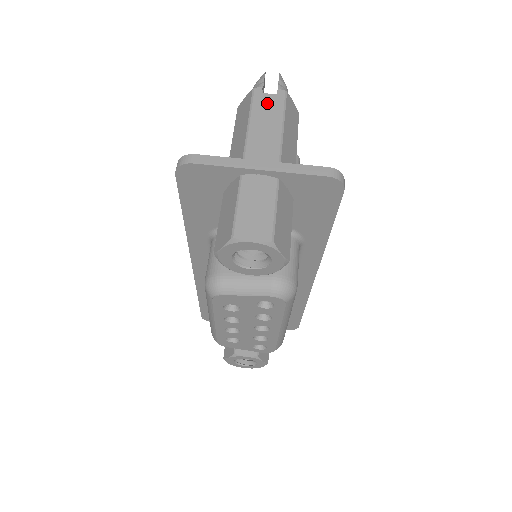
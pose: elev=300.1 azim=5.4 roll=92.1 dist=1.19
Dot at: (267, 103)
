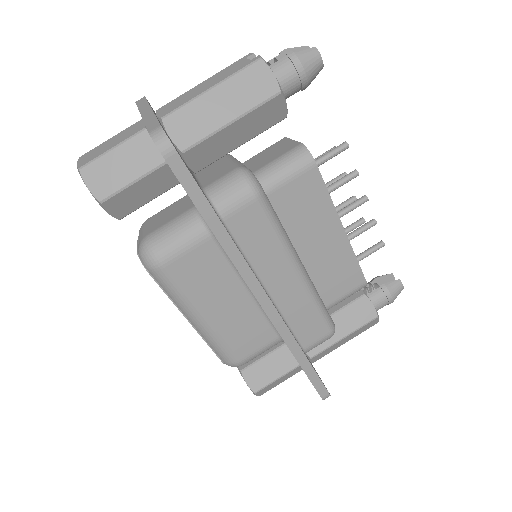
Dot at: (234, 67)
